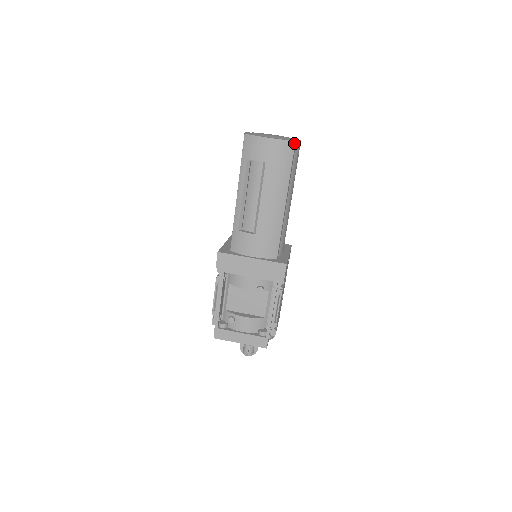
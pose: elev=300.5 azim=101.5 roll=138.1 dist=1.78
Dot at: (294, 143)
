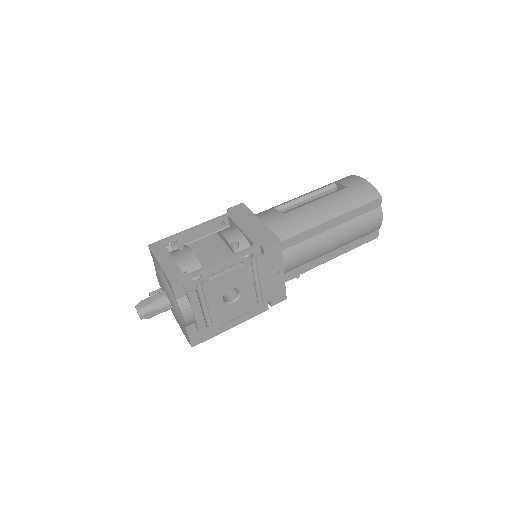
Dot at: (380, 197)
